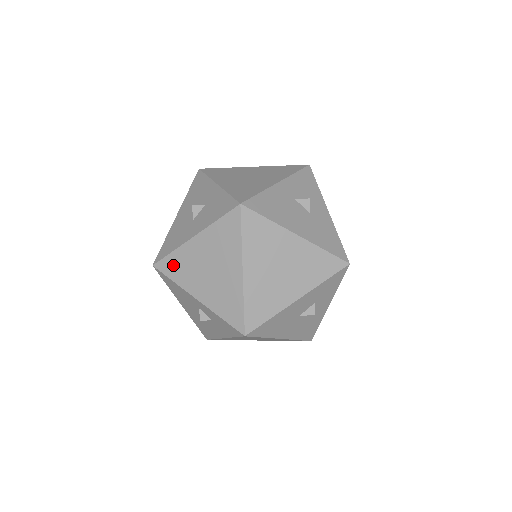
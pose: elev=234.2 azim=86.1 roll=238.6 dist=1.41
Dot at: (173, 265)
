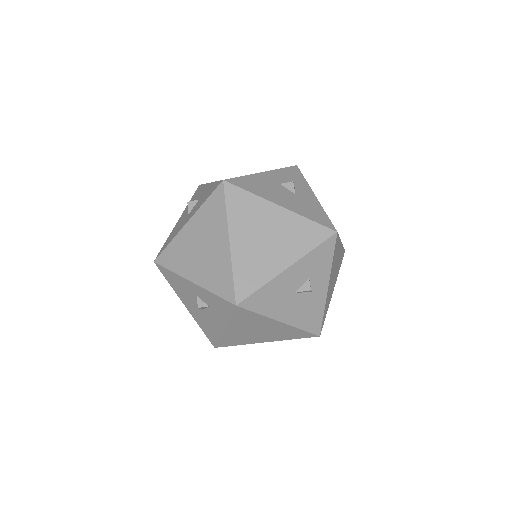
Dot at: (171, 255)
